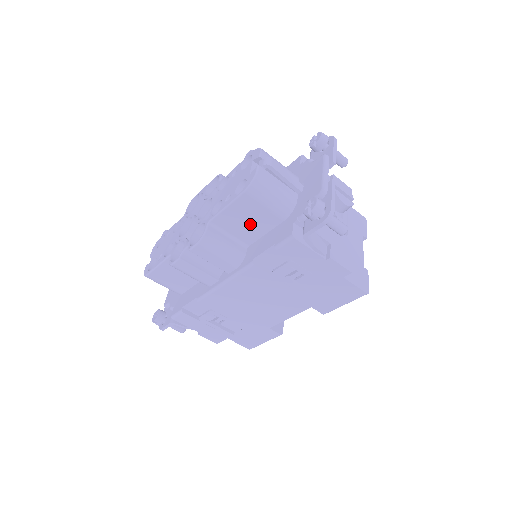
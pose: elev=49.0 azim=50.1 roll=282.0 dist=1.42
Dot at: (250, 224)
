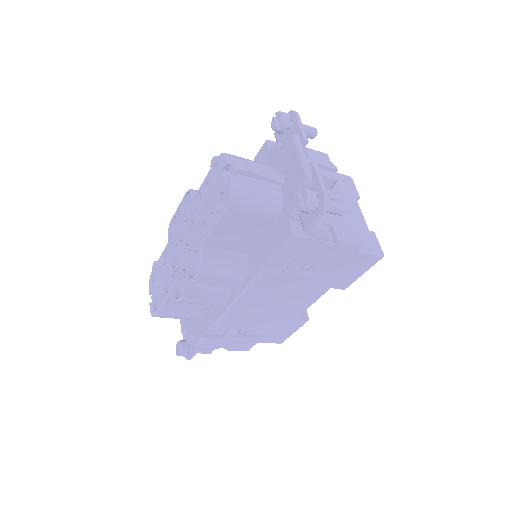
Dot at: (243, 235)
